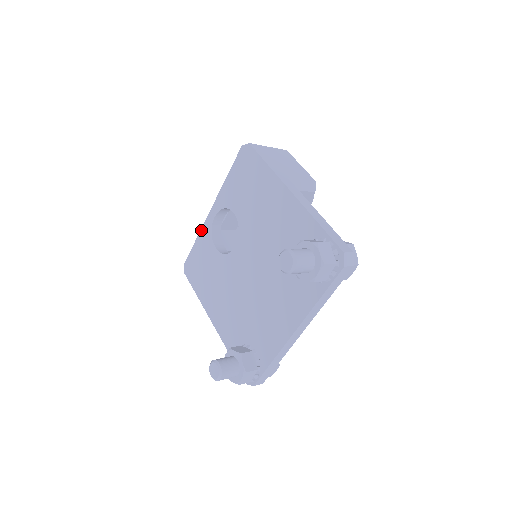
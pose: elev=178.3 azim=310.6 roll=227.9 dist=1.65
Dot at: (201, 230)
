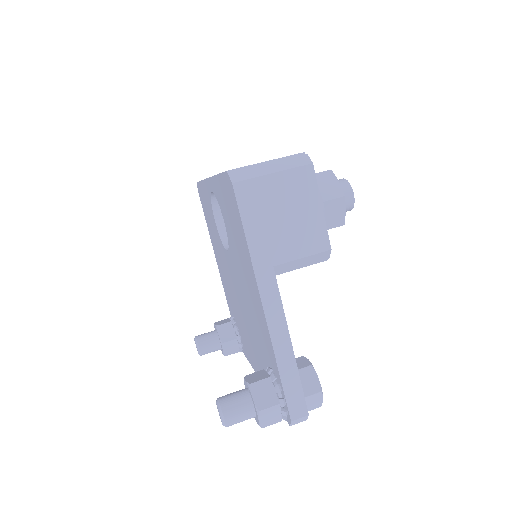
Dot at: (204, 181)
